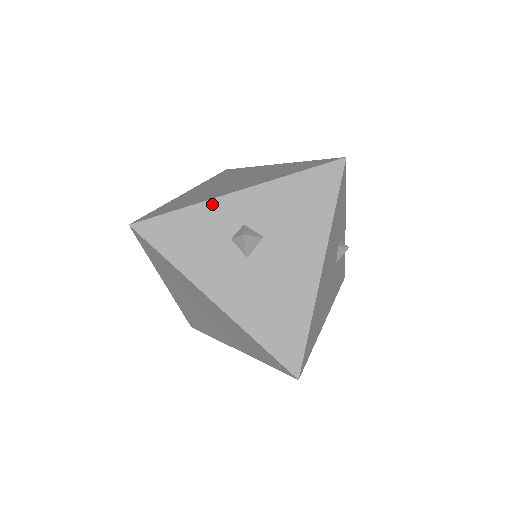
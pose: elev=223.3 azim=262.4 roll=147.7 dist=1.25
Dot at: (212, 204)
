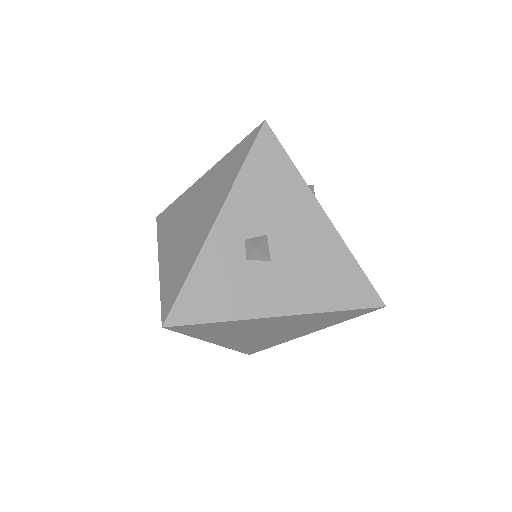
Dot at: (207, 249)
